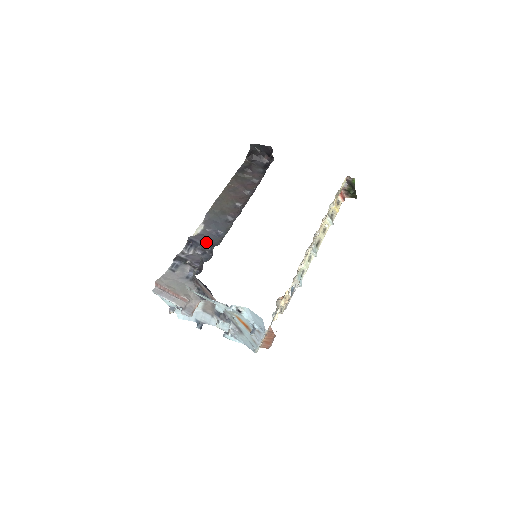
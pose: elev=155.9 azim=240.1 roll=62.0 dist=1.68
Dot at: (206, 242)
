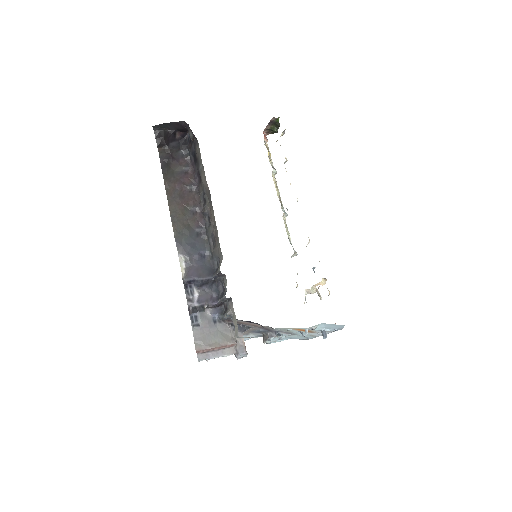
Dot at: (203, 273)
